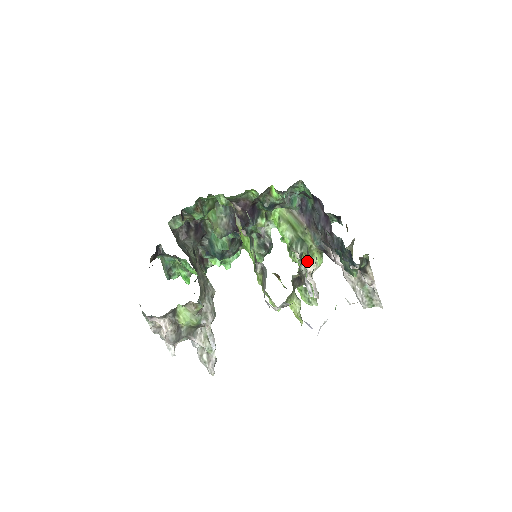
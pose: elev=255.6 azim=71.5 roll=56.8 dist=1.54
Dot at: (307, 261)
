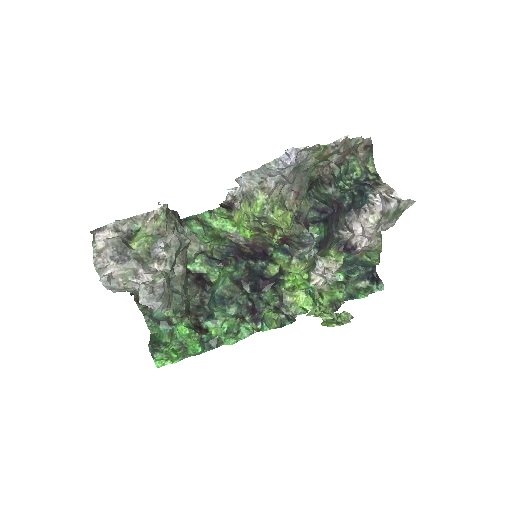
Dot at: (323, 260)
